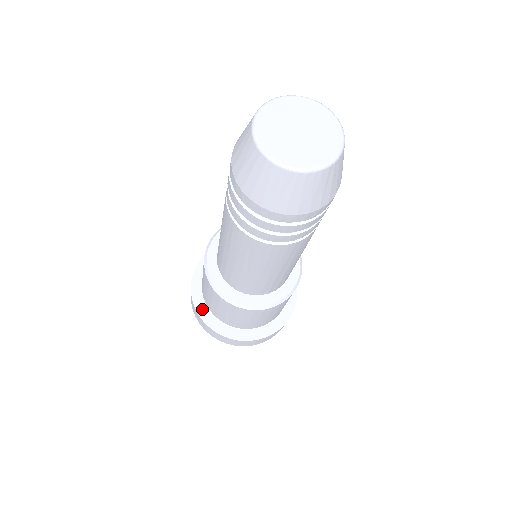
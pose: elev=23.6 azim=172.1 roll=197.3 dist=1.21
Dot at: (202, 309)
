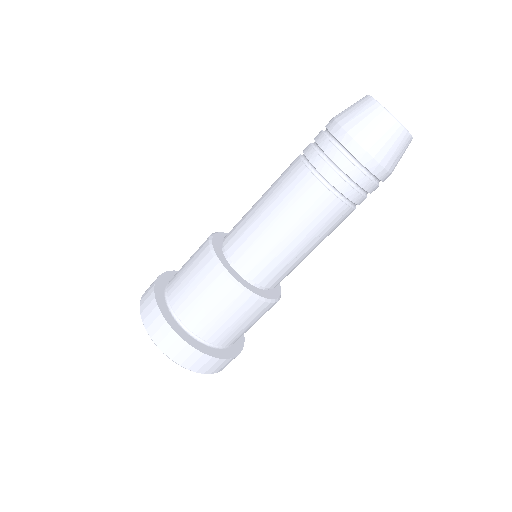
Dot at: (164, 308)
